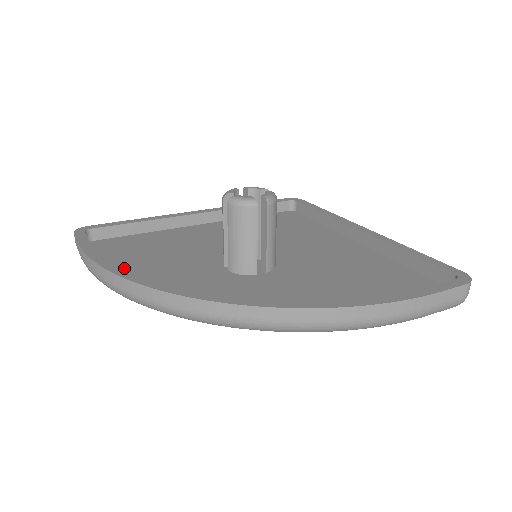
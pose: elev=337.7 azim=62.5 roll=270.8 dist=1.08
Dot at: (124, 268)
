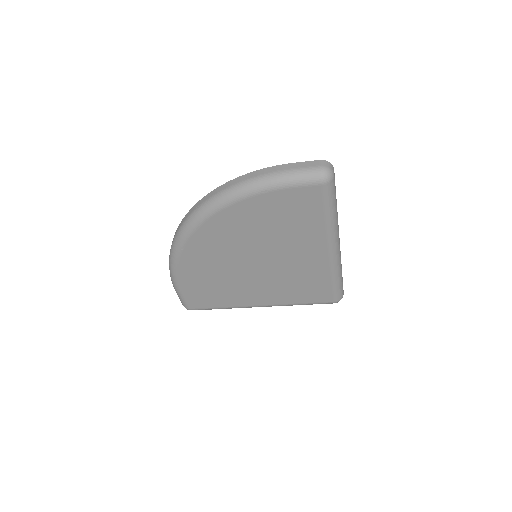
Dot at: occluded
